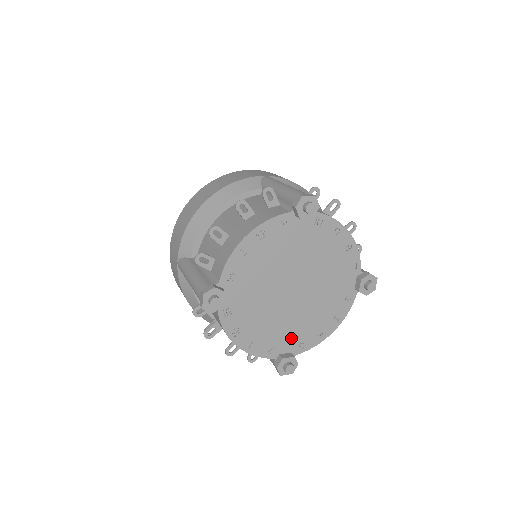
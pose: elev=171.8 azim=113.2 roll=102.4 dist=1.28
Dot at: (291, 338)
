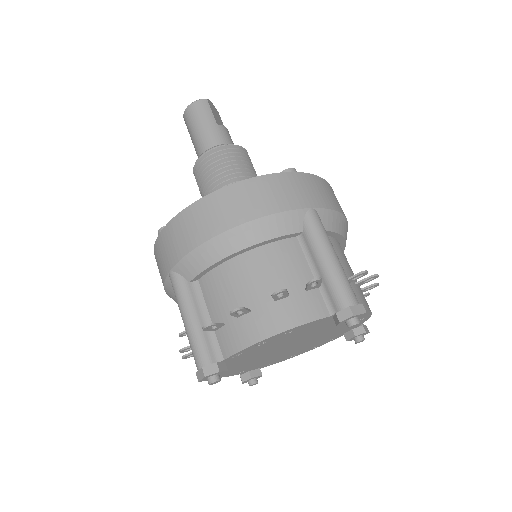
Dot at: (266, 363)
